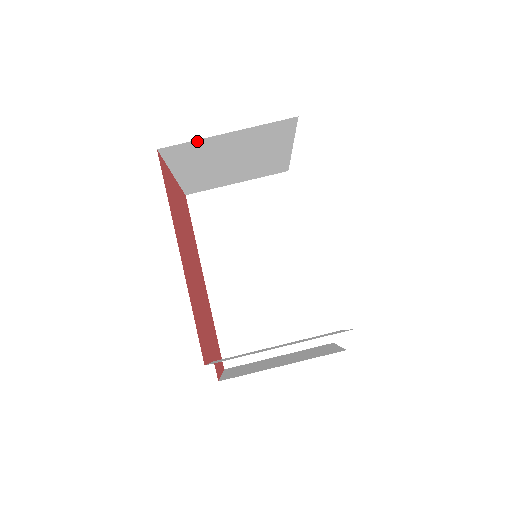
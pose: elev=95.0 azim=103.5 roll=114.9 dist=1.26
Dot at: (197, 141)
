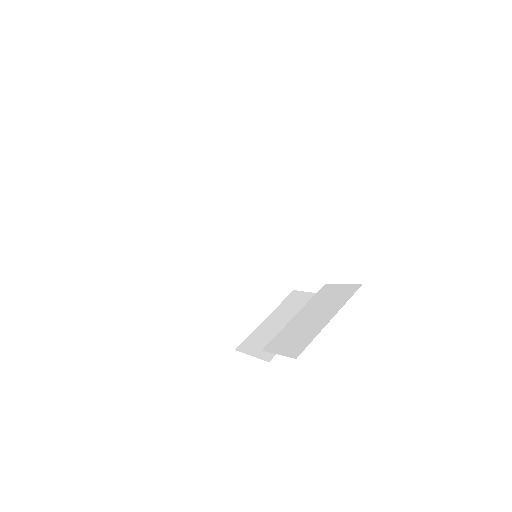
Dot at: occluded
